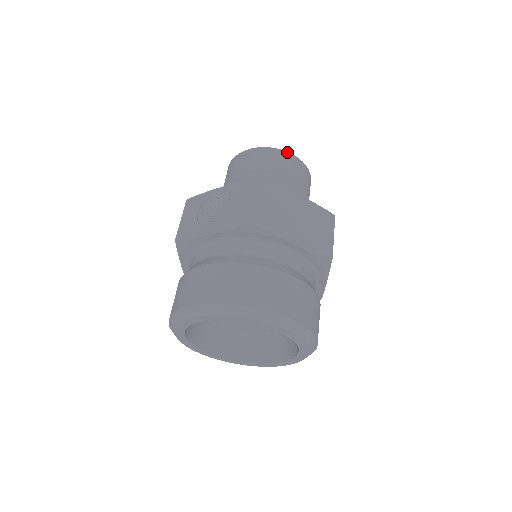
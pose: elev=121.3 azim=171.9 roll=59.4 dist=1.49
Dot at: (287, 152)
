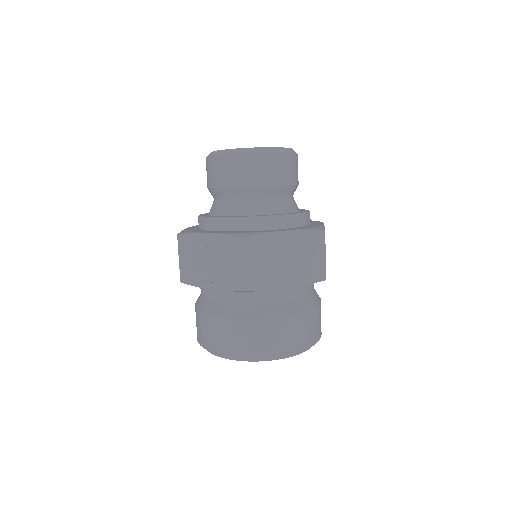
Dot at: (265, 153)
